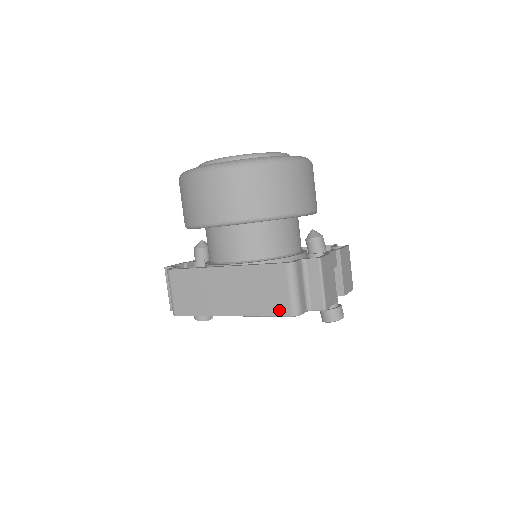
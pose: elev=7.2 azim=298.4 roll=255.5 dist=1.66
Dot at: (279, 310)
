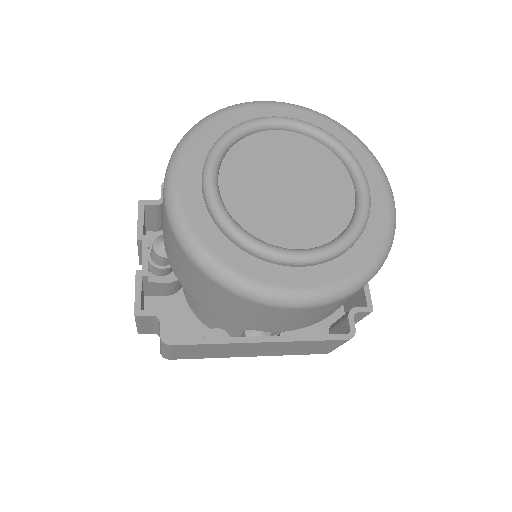
Dot at: (316, 353)
